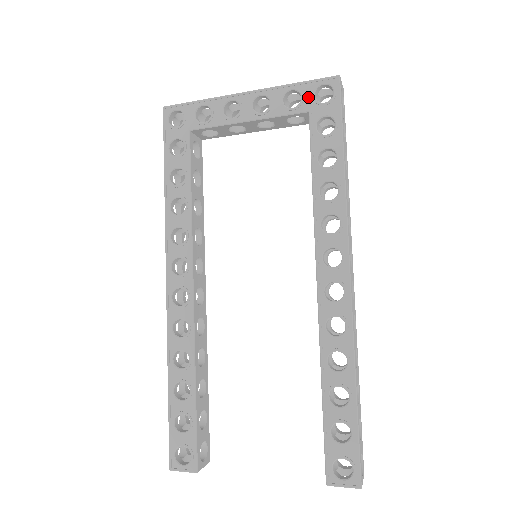
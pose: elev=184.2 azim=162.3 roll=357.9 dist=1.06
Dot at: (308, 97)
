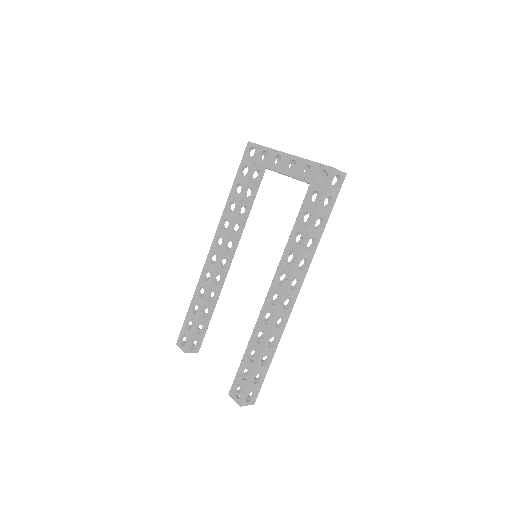
Dot at: (314, 174)
